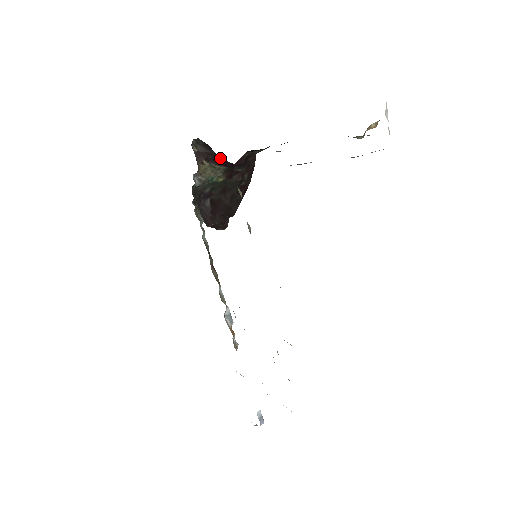
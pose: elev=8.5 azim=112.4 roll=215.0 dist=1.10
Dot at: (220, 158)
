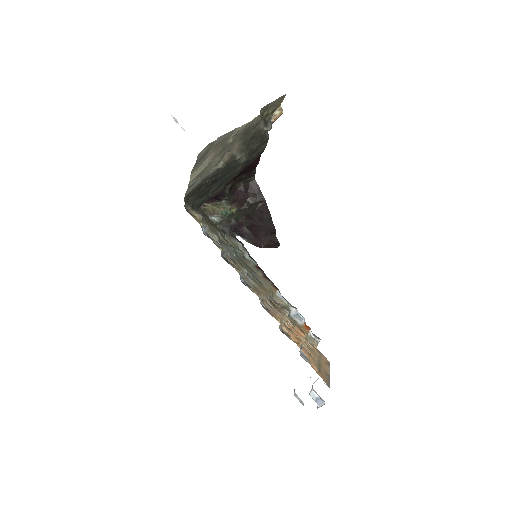
Dot at: occluded
